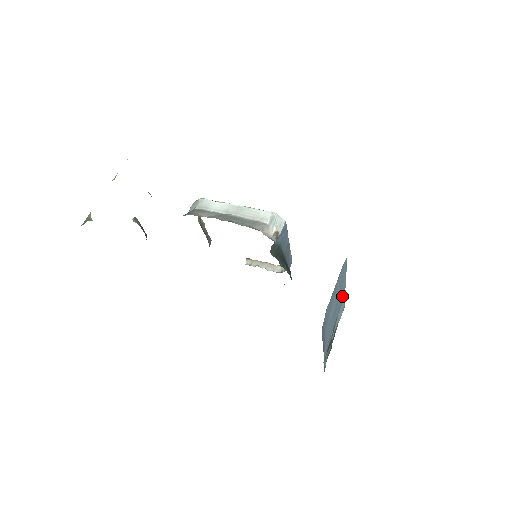
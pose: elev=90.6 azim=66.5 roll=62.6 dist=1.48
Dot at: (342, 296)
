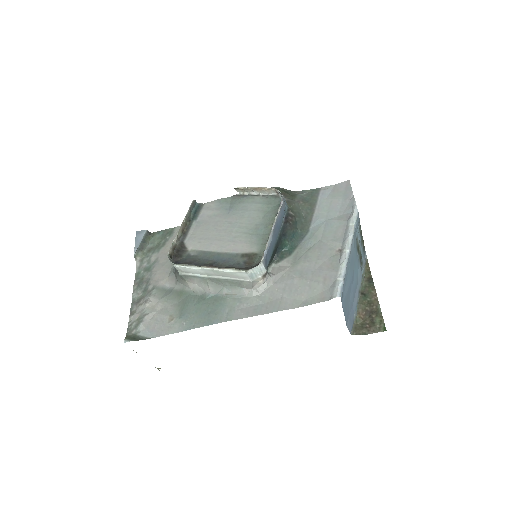
Dot at: (352, 248)
